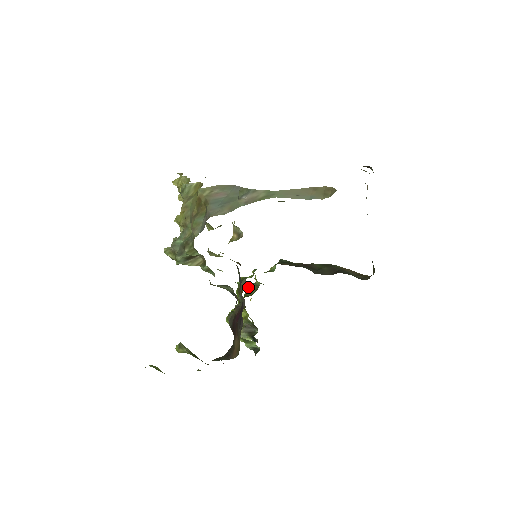
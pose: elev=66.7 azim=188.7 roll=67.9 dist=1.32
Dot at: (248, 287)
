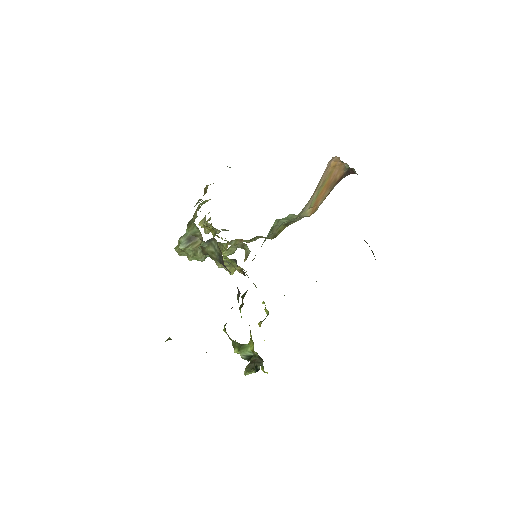
Dot at: (260, 325)
